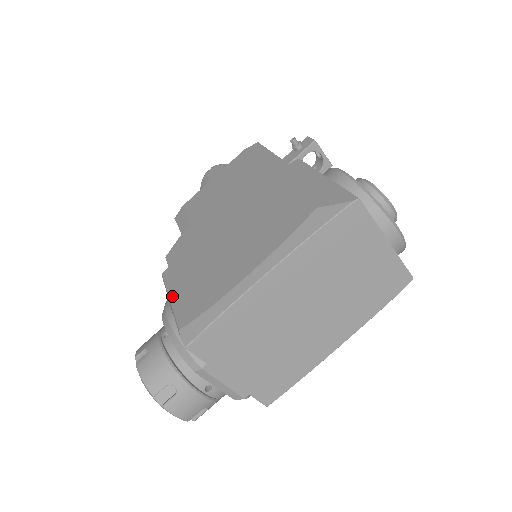
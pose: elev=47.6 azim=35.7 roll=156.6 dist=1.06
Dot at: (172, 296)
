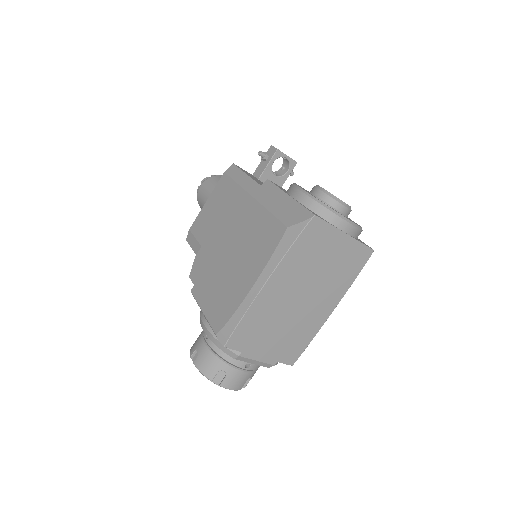
Dot at: (203, 309)
